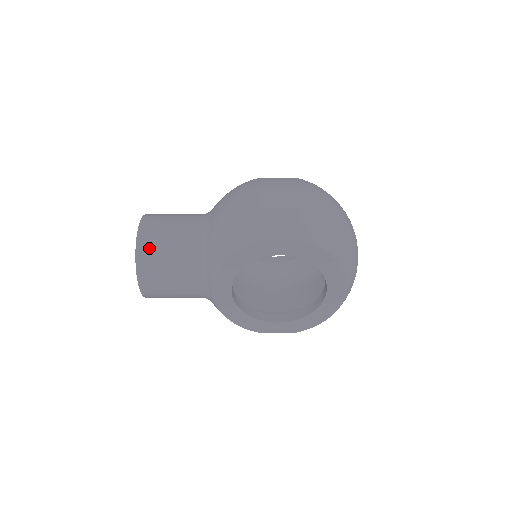
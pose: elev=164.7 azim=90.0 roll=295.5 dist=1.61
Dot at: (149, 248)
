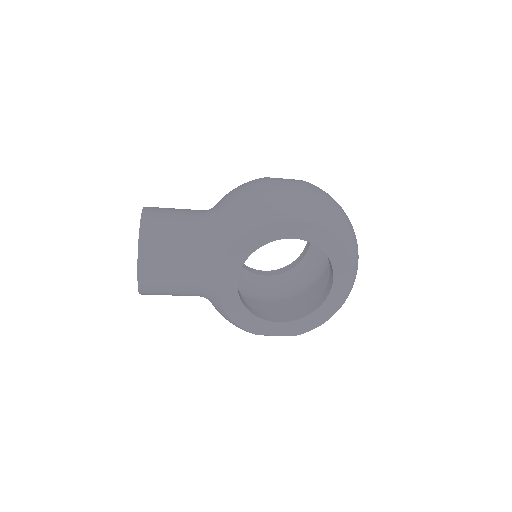
Dot at: (154, 232)
